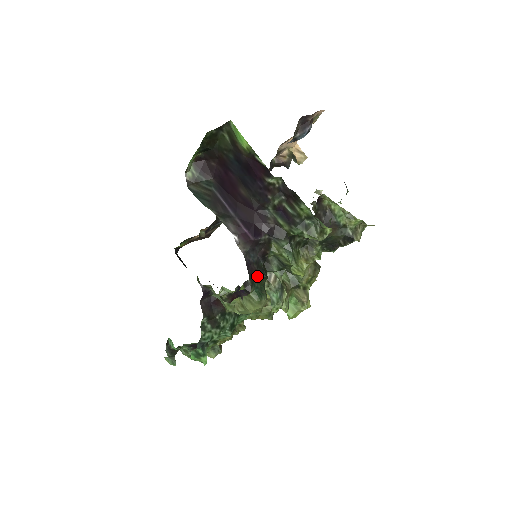
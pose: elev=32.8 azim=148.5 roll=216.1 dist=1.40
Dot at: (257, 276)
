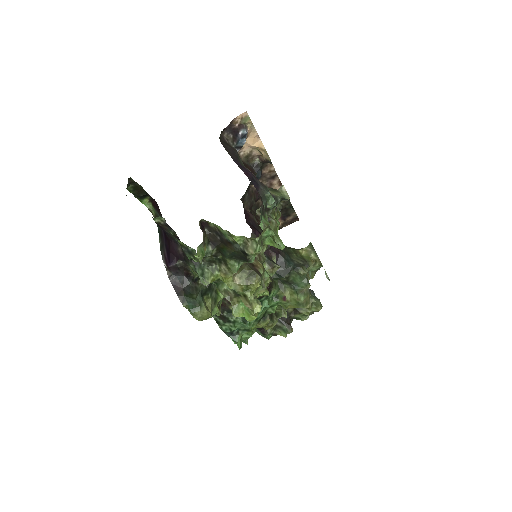
Dot at: (185, 293)
